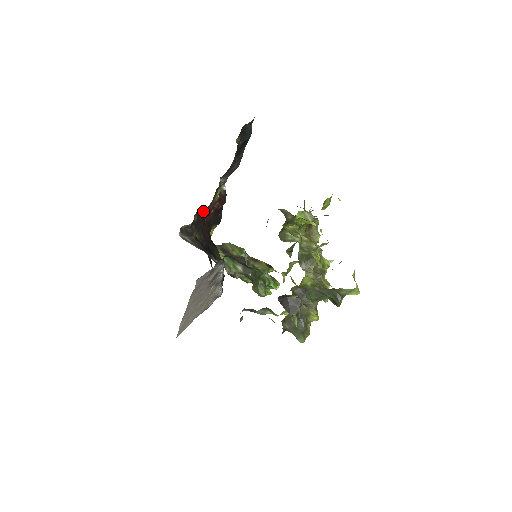
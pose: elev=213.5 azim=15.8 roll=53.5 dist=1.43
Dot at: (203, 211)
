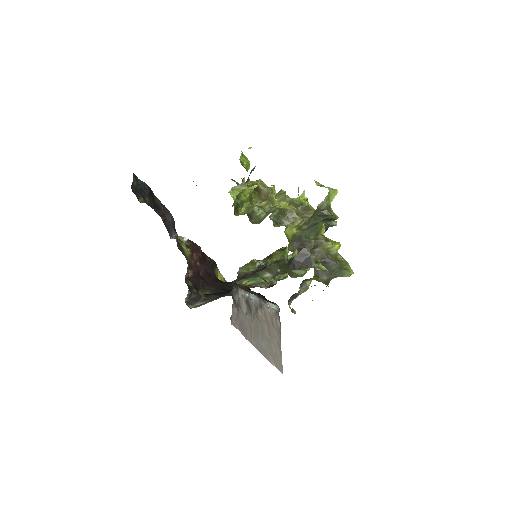
Dot at: (189, 272)
